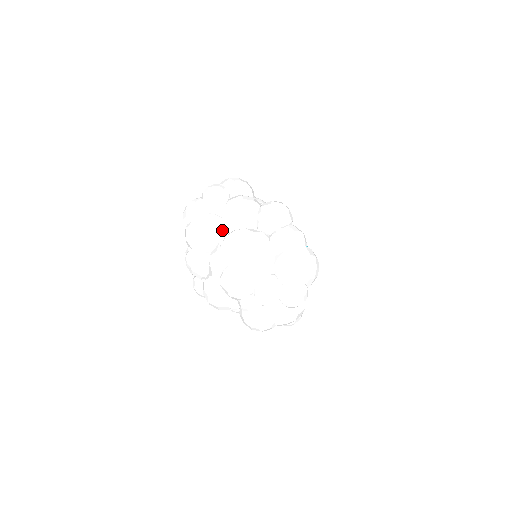
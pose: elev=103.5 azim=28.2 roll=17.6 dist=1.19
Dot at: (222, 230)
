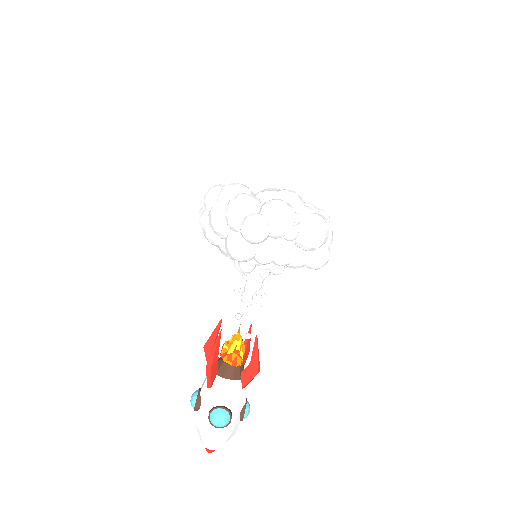
Dot at: occluded
